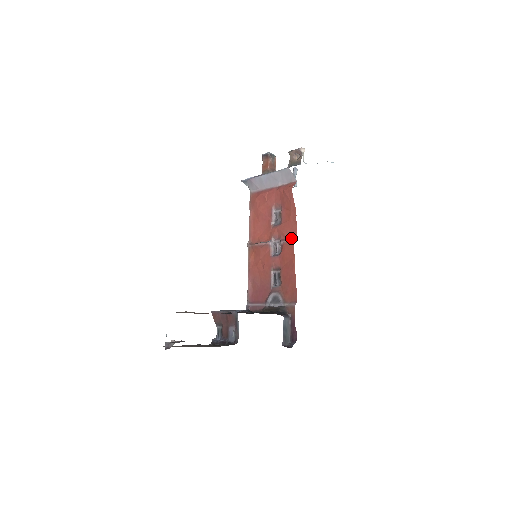
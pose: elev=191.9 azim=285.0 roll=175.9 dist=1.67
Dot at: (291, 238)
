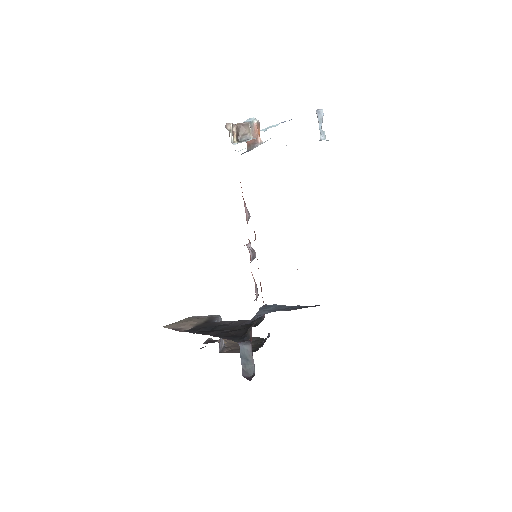
Dot at: occluded
